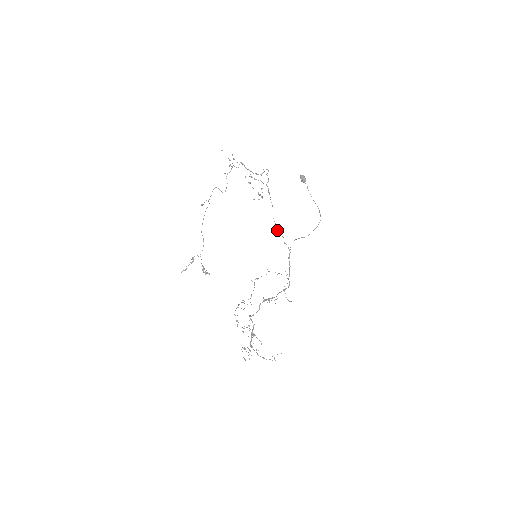
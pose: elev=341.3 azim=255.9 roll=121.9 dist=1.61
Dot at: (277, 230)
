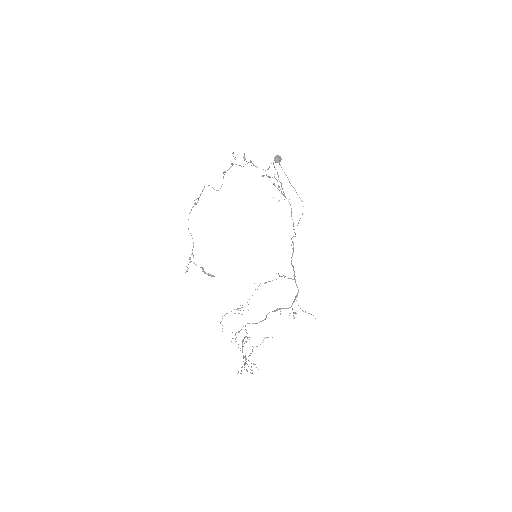
Dot at: occluded
